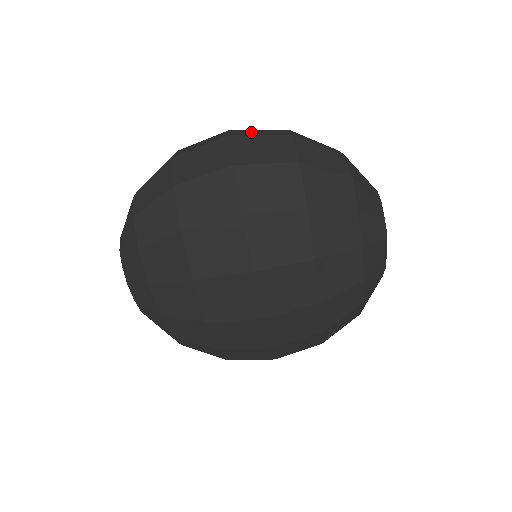
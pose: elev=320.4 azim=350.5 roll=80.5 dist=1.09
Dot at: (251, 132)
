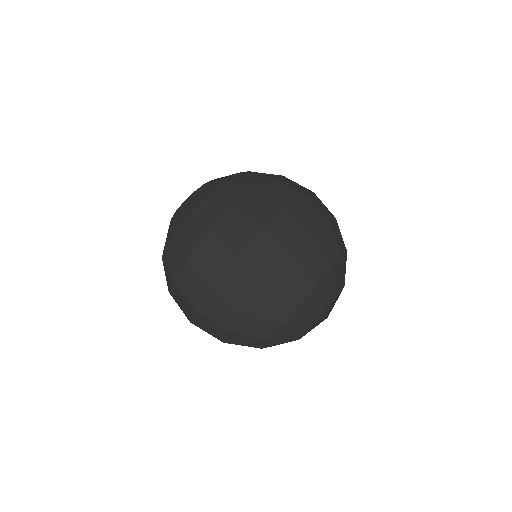
Dot at: occluded
